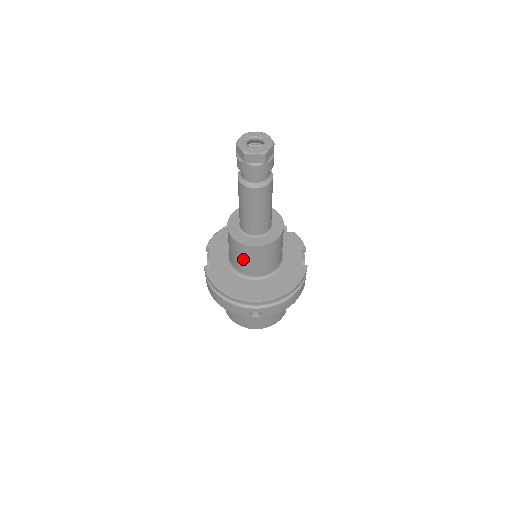
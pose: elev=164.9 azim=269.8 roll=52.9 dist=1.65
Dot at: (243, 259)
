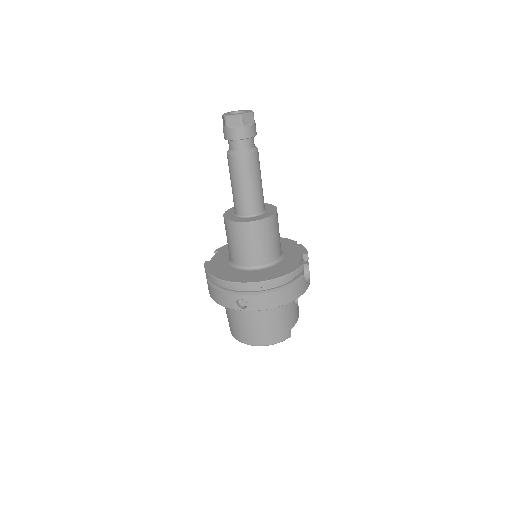
Dot at: (234, 242)
